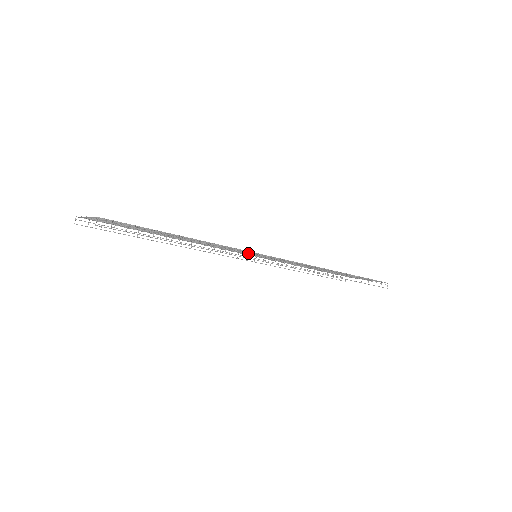
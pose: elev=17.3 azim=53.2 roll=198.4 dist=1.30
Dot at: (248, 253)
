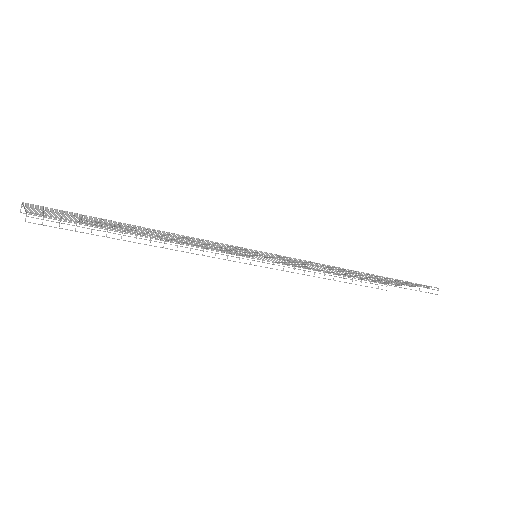
Dot at: (244, 252)
